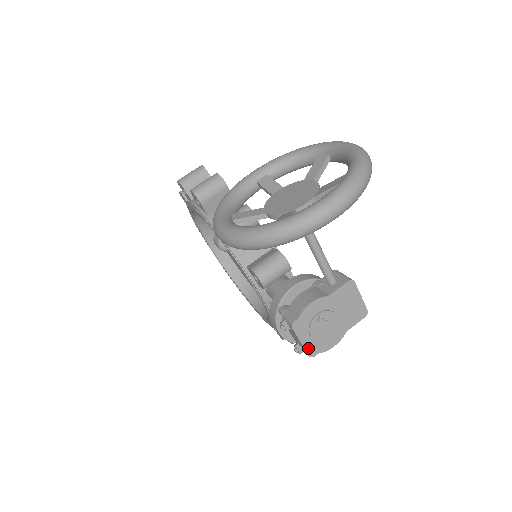
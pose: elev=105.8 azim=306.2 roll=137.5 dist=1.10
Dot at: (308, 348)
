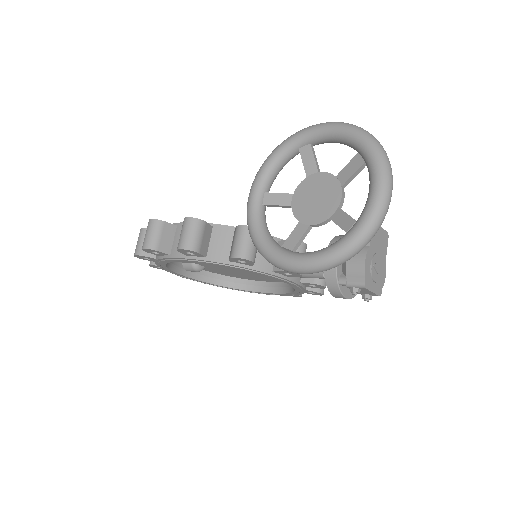
Dot at: (377, 292)
